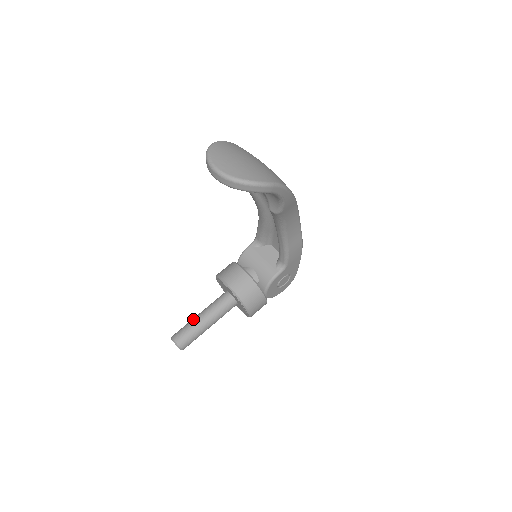
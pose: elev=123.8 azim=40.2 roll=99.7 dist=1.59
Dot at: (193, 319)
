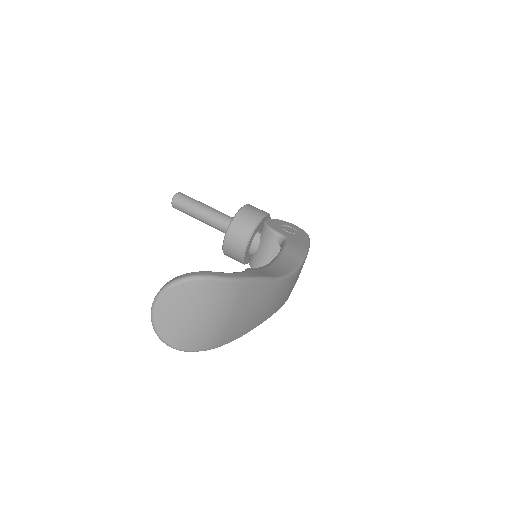
Dot at: (197, 206)
